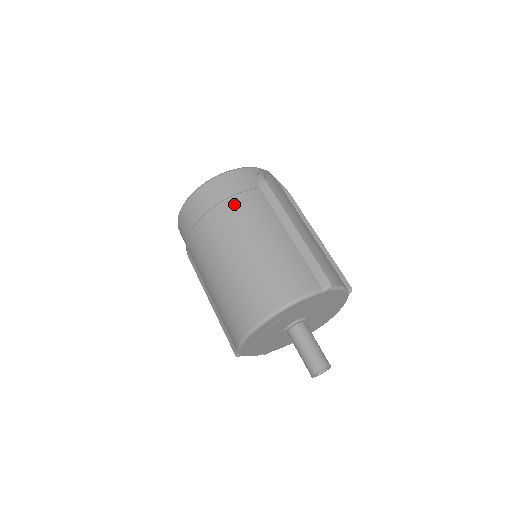
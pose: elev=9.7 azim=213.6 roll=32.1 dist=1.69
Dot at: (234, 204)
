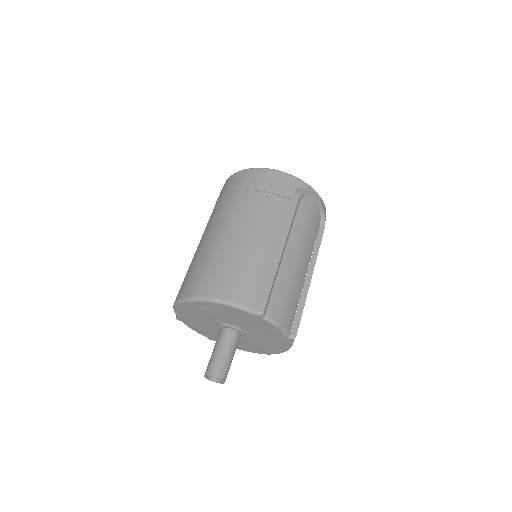
Dot at: (255, 197)
